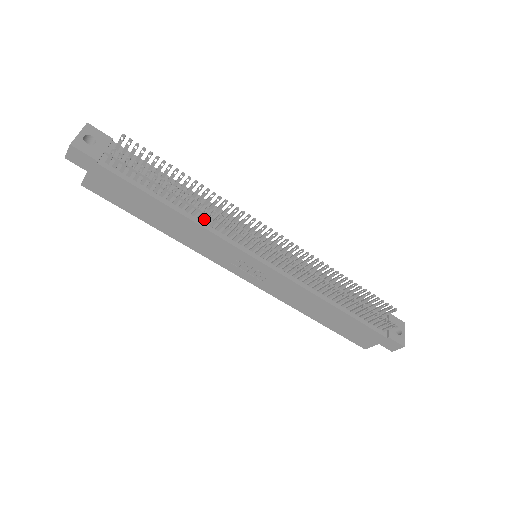
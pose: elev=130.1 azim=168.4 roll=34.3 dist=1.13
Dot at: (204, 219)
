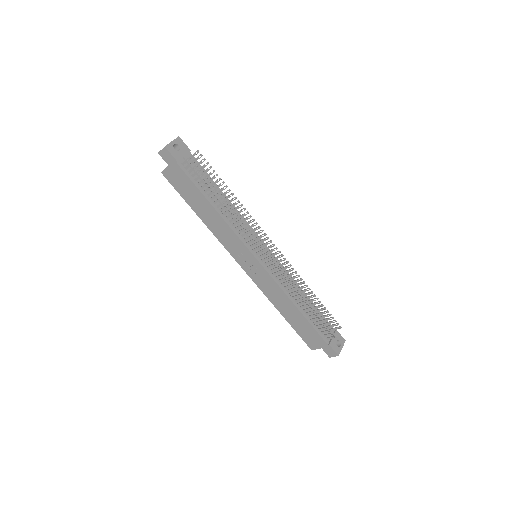
Dot at: (230, 219)
